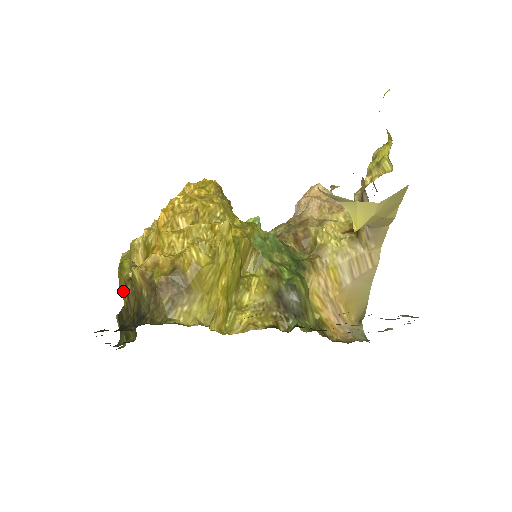
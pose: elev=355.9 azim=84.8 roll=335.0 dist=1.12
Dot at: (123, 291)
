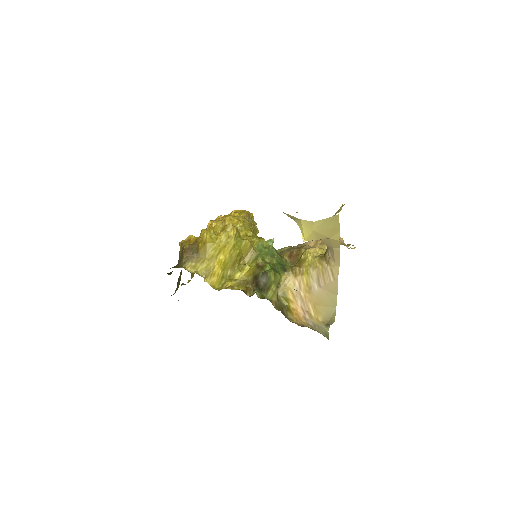
Dot at: (192, 274)
